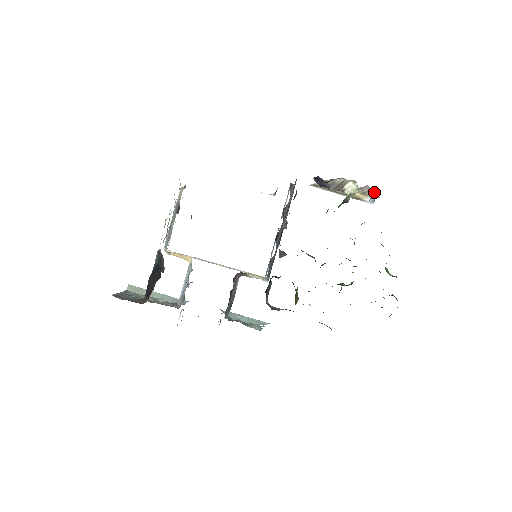
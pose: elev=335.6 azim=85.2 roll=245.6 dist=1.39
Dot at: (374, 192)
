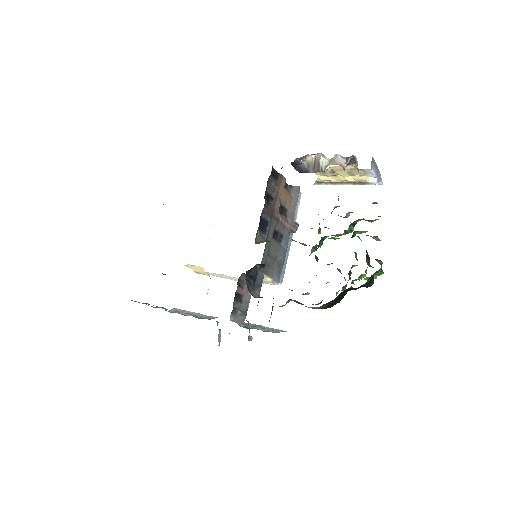
Dot at: (357, 163)
